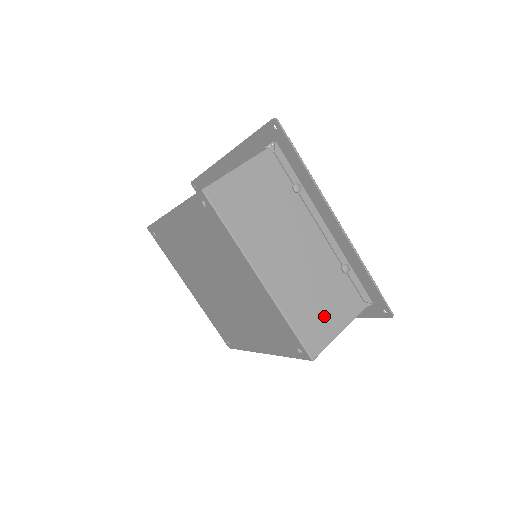
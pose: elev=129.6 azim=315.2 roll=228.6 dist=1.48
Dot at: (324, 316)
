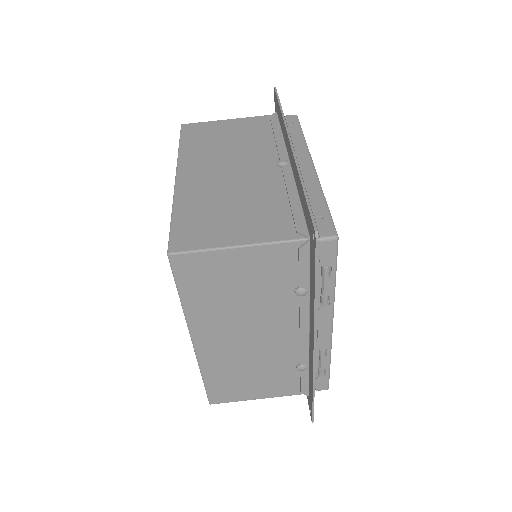
Dot at: (246, 386)
